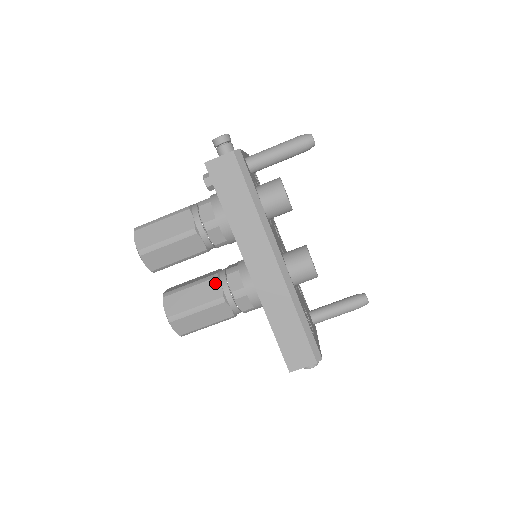
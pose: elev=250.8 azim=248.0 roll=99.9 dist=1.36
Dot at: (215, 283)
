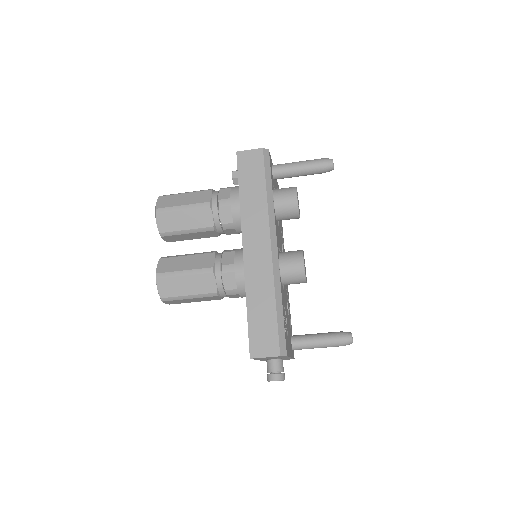
Dot at: (210, 256)
